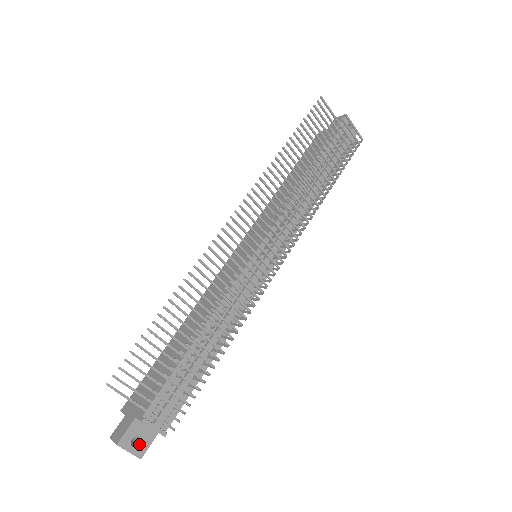
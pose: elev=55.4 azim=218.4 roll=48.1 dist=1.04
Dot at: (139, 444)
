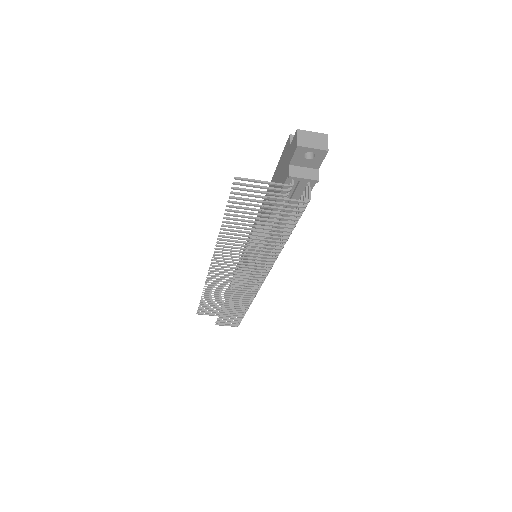
Dot at: occluded
